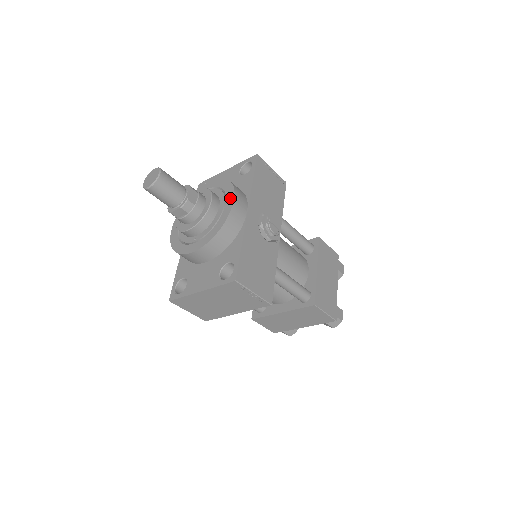
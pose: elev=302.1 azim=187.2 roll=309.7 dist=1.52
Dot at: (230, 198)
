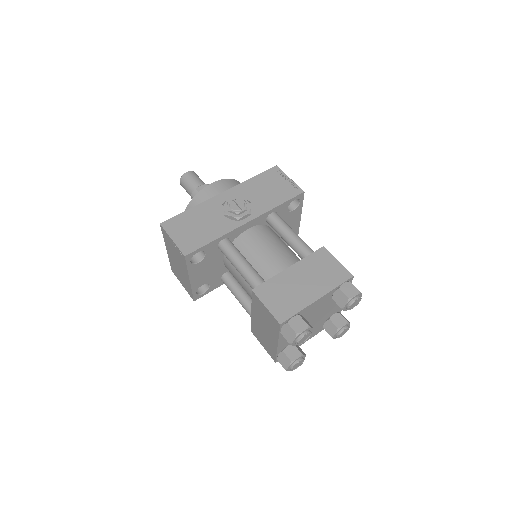
Dot at: occluded
